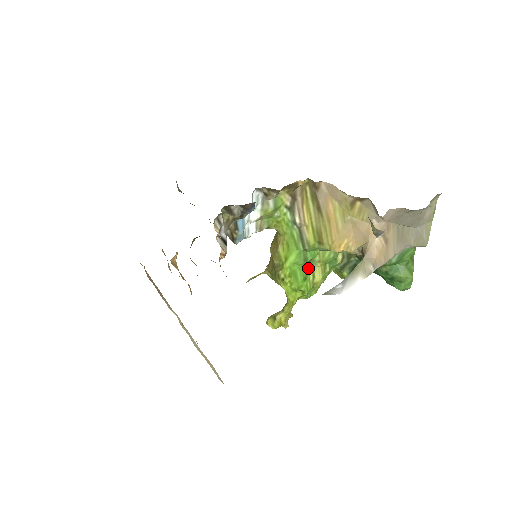
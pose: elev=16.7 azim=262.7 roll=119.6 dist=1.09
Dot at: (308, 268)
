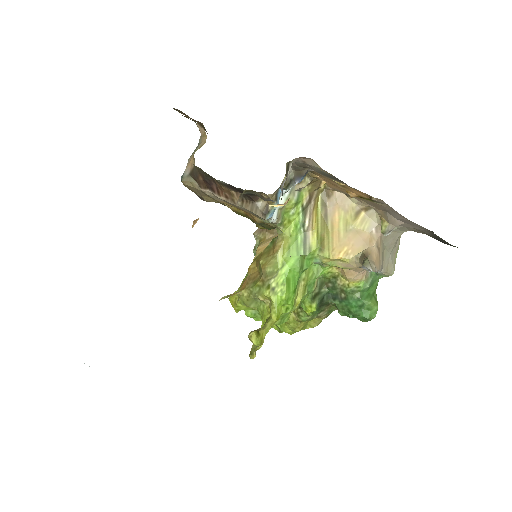
Dot at: (298, 281)
